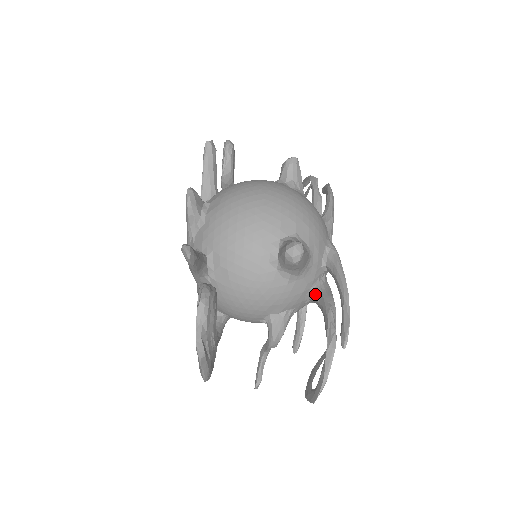
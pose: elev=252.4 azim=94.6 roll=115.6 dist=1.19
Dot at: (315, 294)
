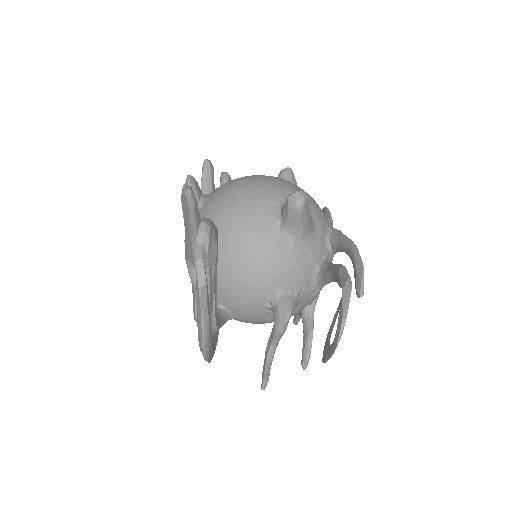
Dot at: (322, 269)
